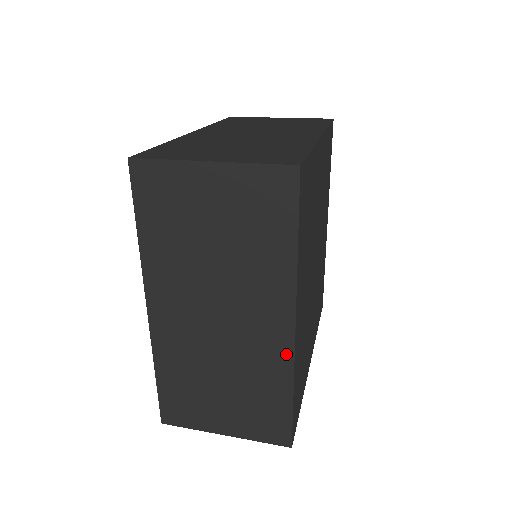
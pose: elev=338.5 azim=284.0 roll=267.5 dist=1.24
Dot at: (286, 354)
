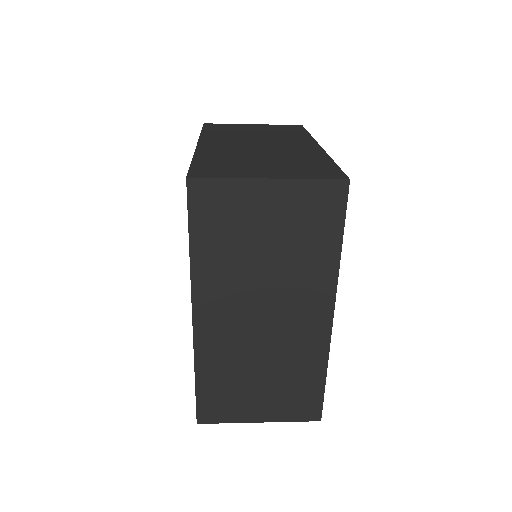
Dot at: (323, 341)
